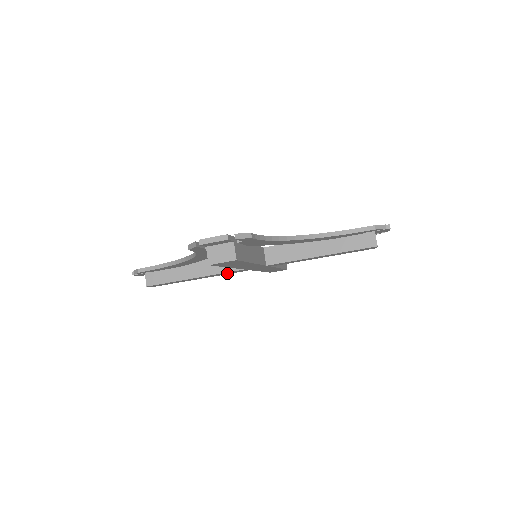
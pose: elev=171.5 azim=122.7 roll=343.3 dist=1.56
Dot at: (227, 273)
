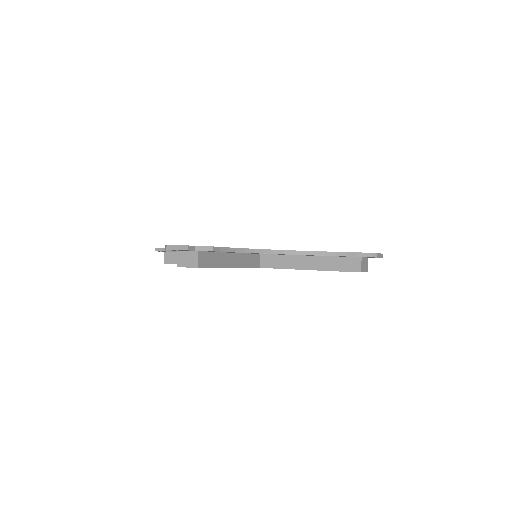
Dot at: occluded
